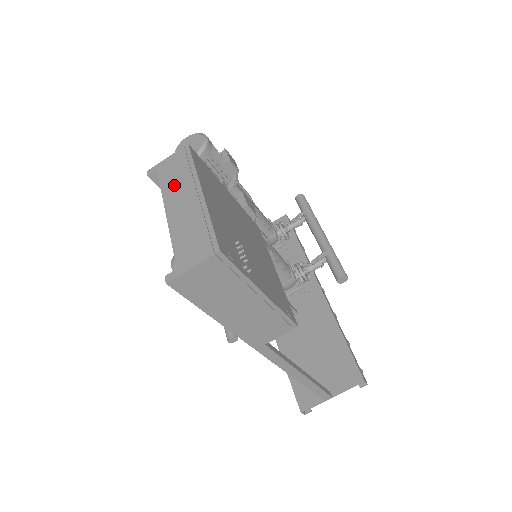
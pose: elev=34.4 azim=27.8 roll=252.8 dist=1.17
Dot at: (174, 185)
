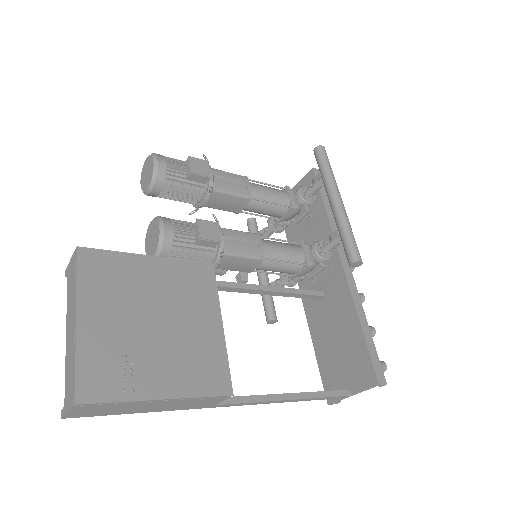
Dot at: (70, 300)
